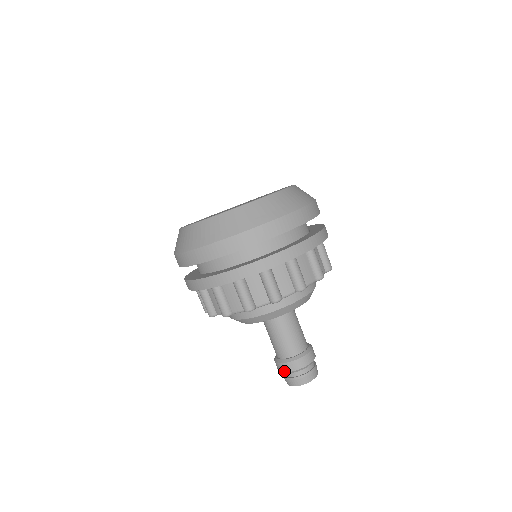
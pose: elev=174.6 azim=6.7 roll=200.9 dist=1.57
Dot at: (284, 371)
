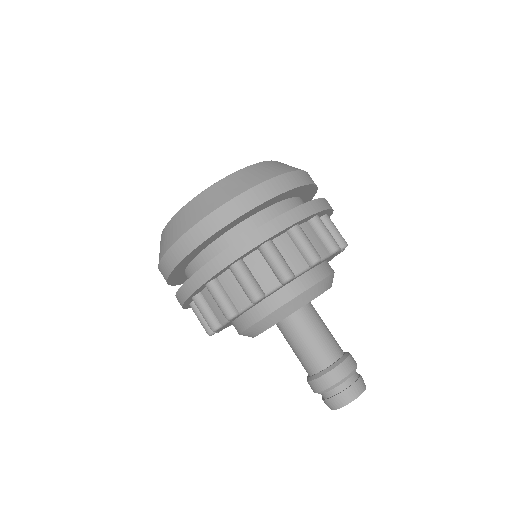
Dot at: (316, 391)
